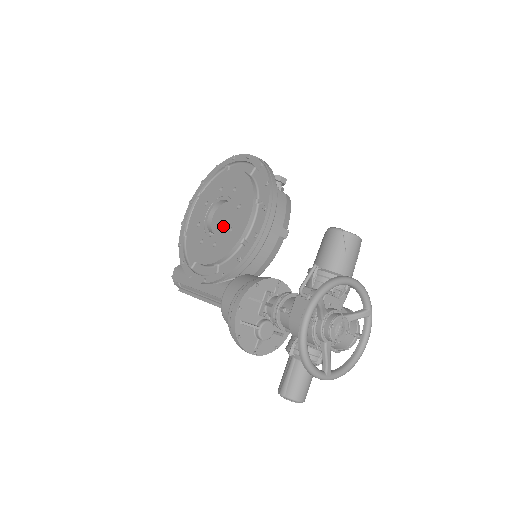
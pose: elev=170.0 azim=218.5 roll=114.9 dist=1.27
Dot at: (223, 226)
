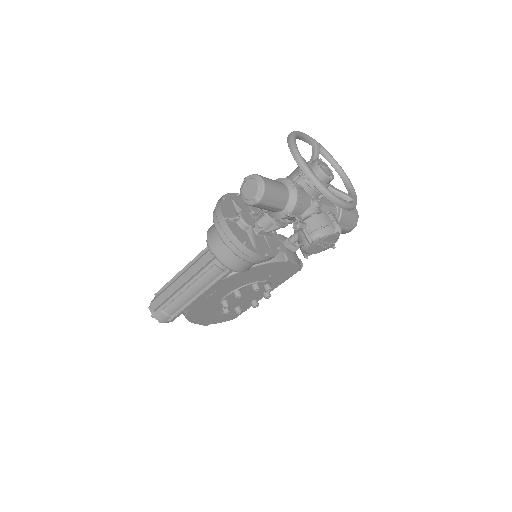
Dot at: occluded
